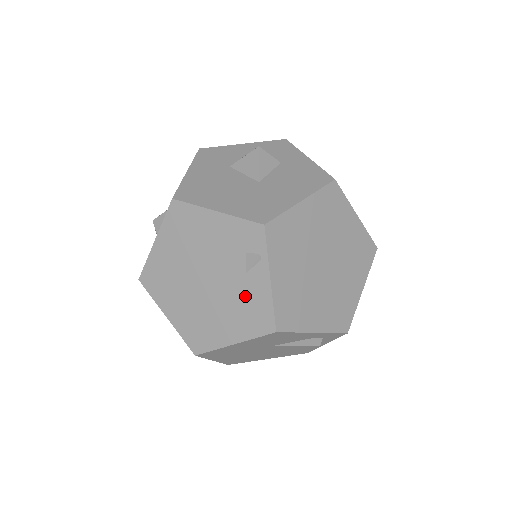
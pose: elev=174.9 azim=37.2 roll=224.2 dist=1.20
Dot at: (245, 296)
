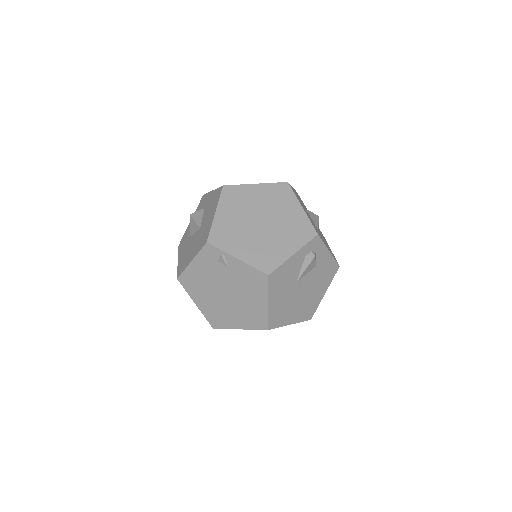
Dot at: (242, 278)
